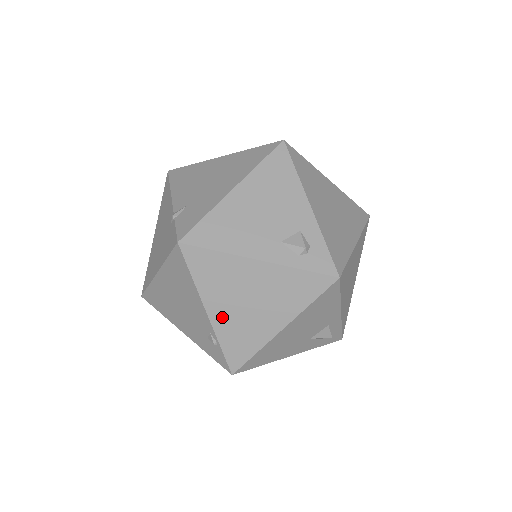
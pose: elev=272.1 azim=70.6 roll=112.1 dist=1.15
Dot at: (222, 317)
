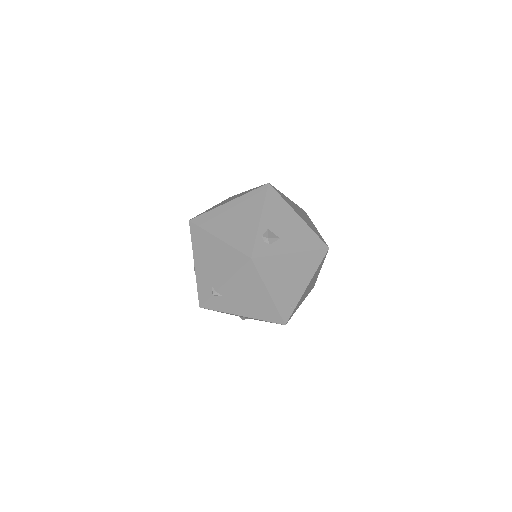
Dot at: occluded
